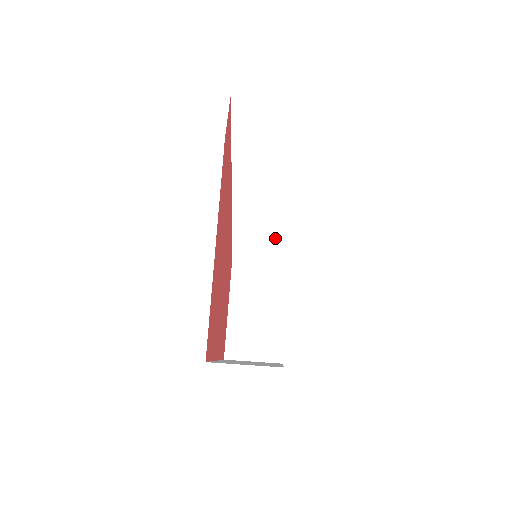
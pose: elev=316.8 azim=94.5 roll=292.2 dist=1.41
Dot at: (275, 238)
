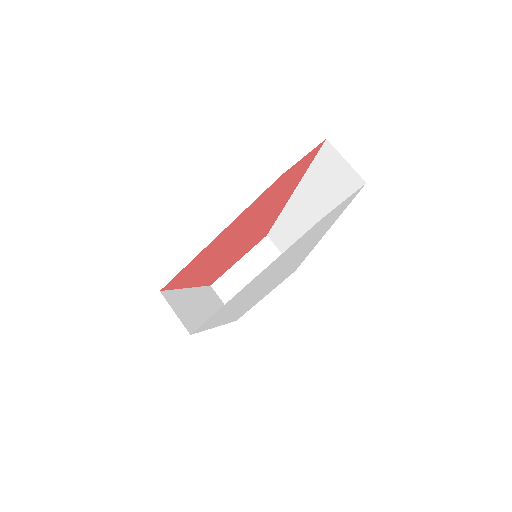
Dot at: occluded
